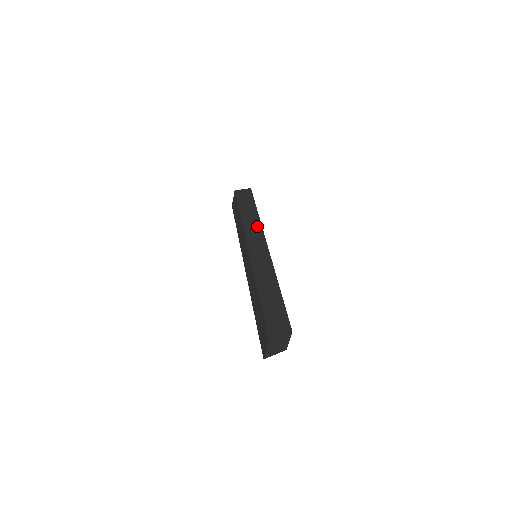
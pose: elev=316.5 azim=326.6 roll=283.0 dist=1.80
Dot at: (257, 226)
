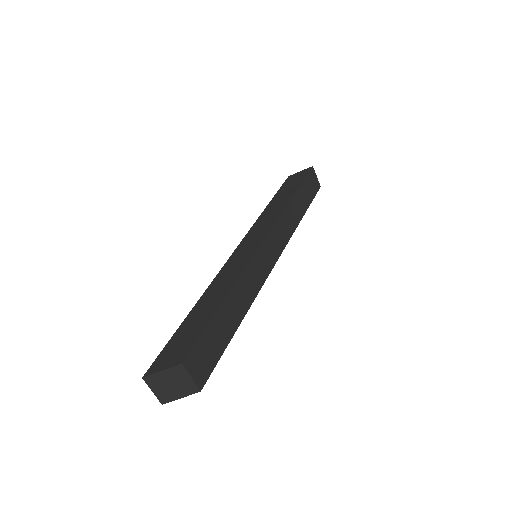
Dot at: (275, 215)
